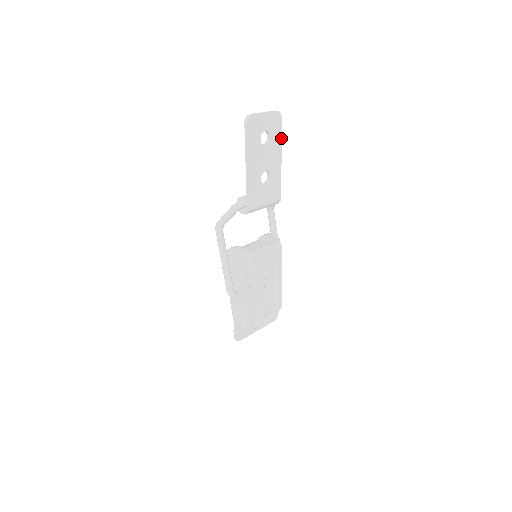
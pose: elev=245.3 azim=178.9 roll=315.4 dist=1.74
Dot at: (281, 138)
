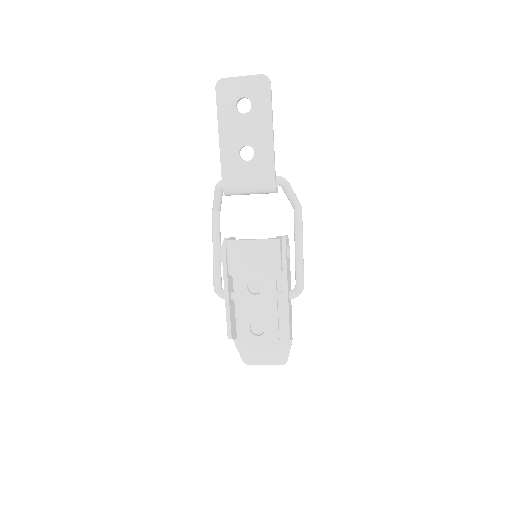
Dot at: (271, 107)
